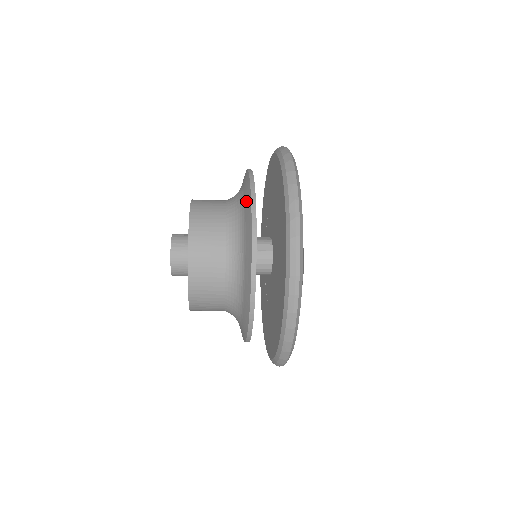
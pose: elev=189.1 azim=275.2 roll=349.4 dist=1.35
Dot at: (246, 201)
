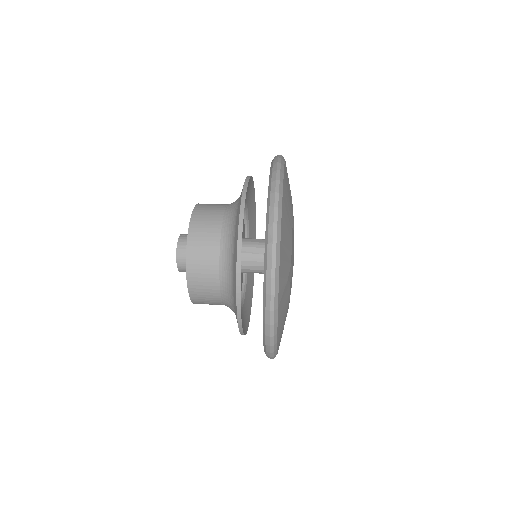
Dot at: (237, 215)
